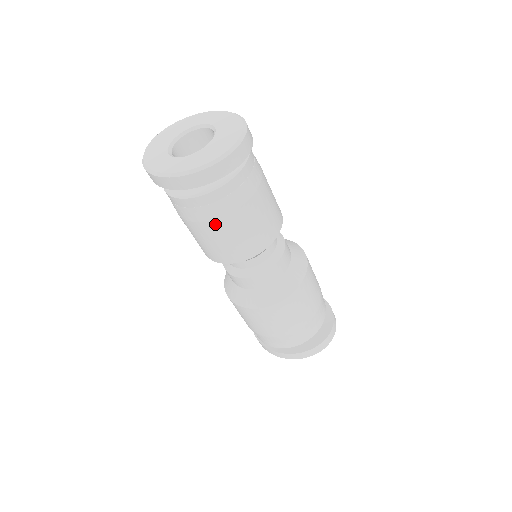
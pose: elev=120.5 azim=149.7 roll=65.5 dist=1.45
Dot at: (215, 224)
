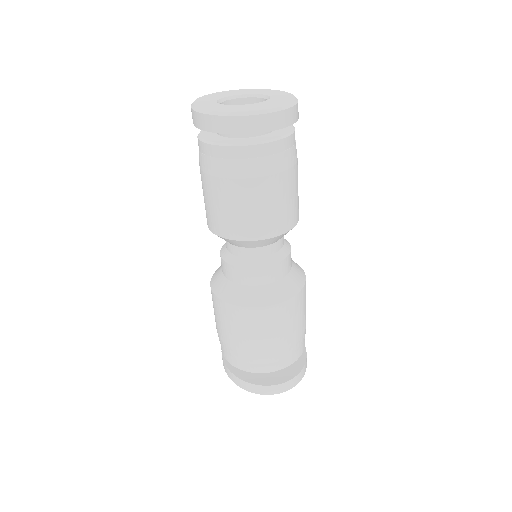
Dot at: (216, 182)
